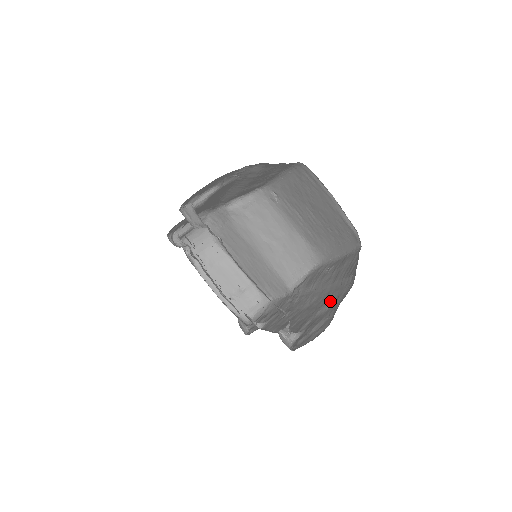
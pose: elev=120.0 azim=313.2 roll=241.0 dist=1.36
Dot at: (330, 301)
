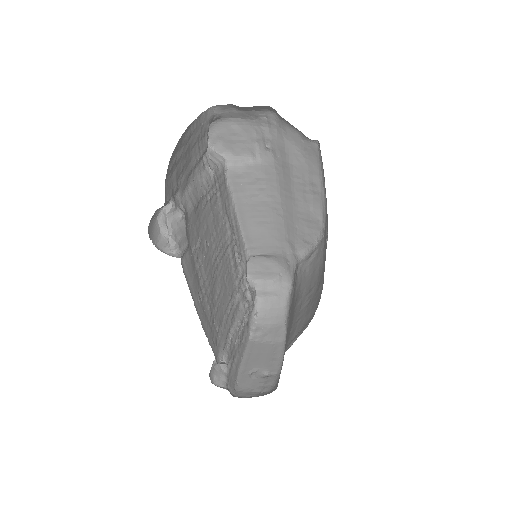
Dot at: occluded
